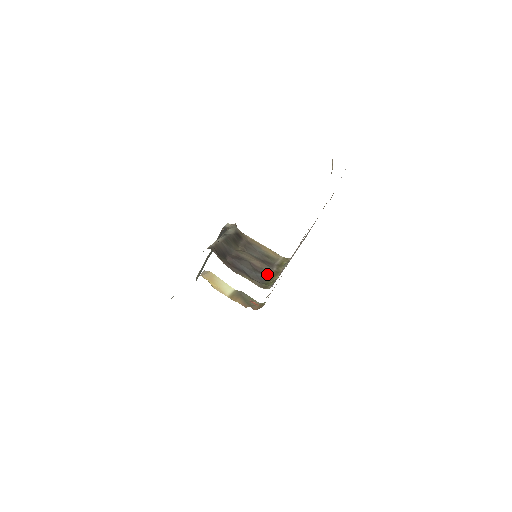
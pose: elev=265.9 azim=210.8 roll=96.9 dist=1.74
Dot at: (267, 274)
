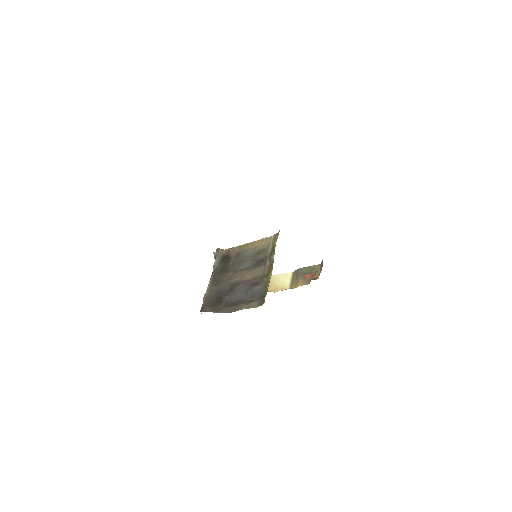
Dot at: (262, 280)
